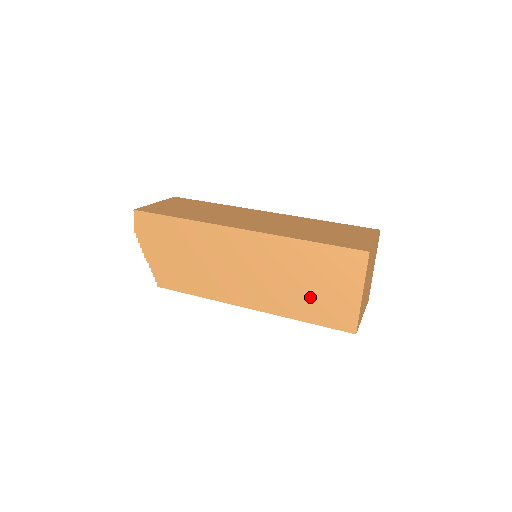
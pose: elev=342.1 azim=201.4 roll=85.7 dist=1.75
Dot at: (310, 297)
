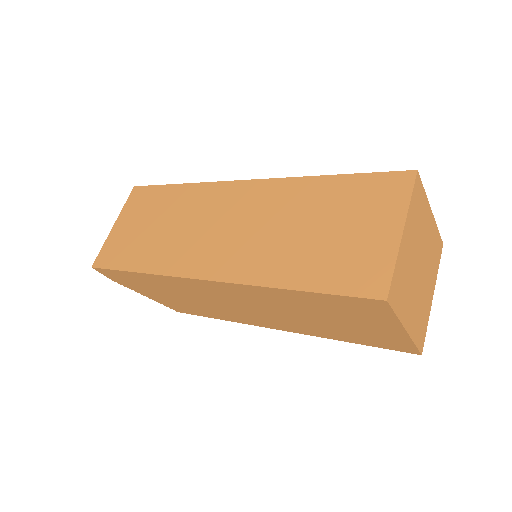
Dot at: (337, 328)
